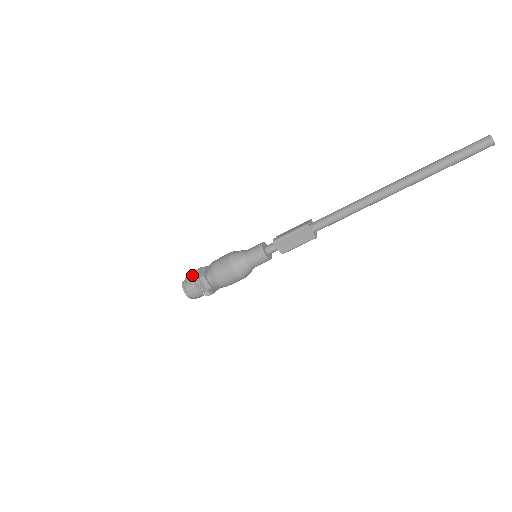
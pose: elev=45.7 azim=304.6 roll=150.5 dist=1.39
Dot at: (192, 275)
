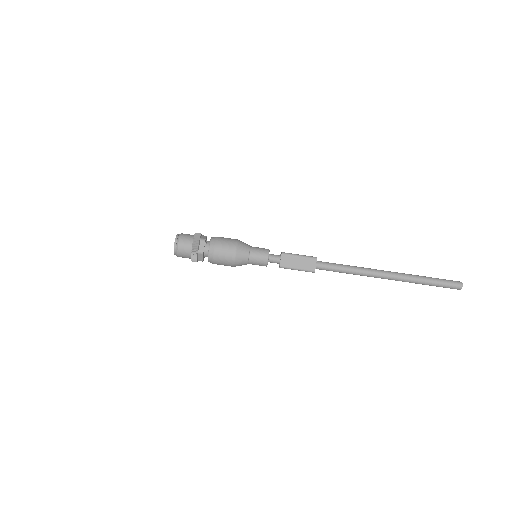
Dot at: occluded
